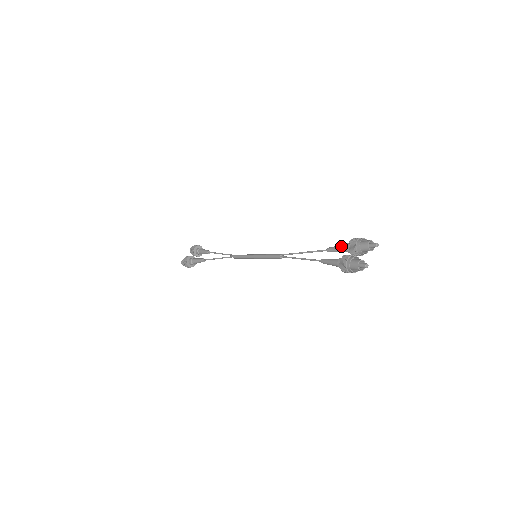
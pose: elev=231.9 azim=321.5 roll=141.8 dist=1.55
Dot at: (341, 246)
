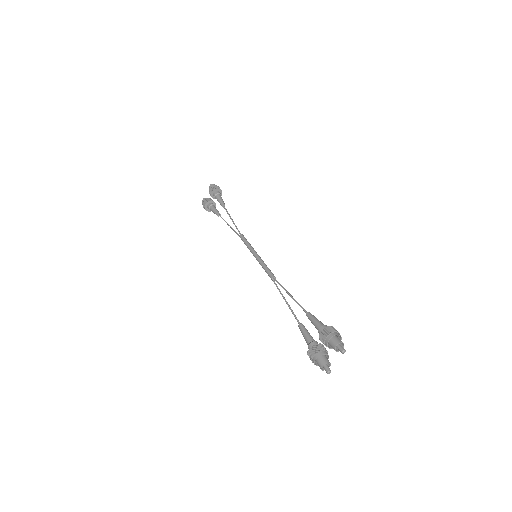
Dot at: (315, 325)
